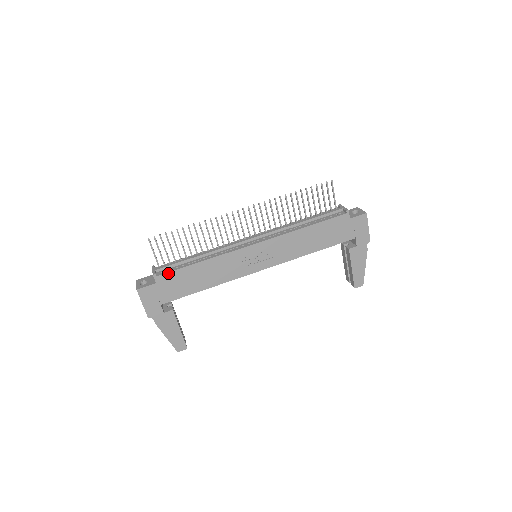
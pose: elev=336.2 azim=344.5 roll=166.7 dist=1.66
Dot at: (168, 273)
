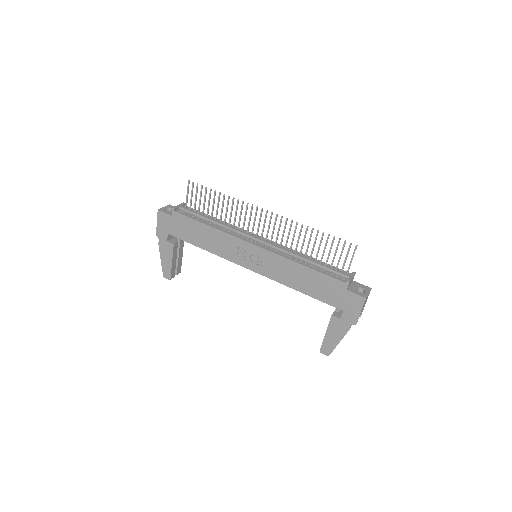
Dot at: (183, 215)
